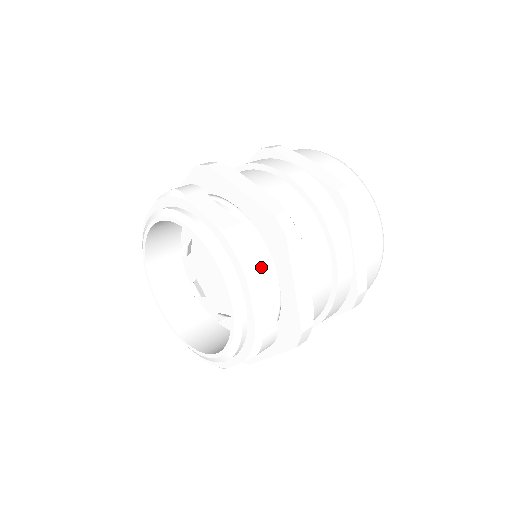
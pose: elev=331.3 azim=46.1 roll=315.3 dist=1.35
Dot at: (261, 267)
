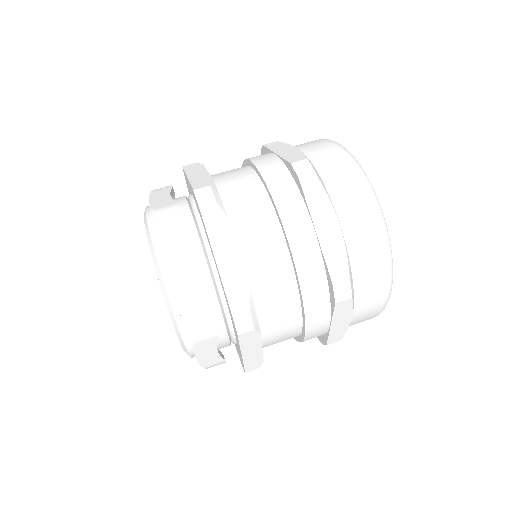
Dot at: (181, 241)
